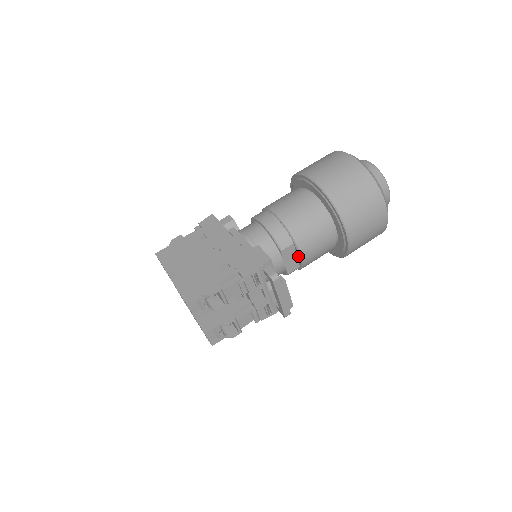
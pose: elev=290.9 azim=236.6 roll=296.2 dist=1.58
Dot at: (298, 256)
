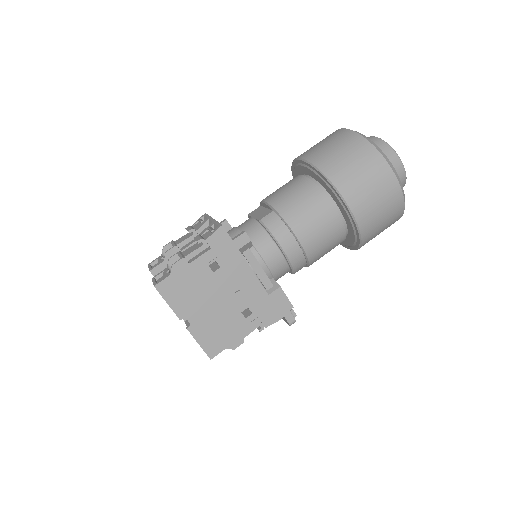
Dot at: occluded
